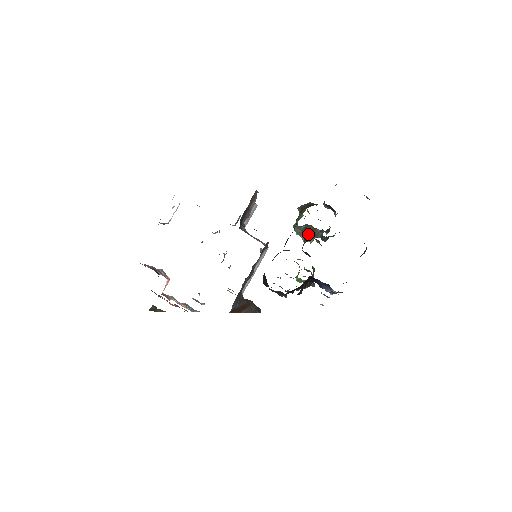
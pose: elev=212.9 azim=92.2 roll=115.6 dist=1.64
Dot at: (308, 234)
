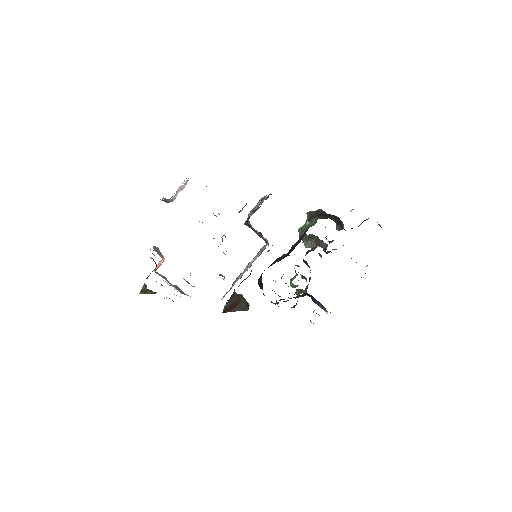
Dot at: (311, 242)
